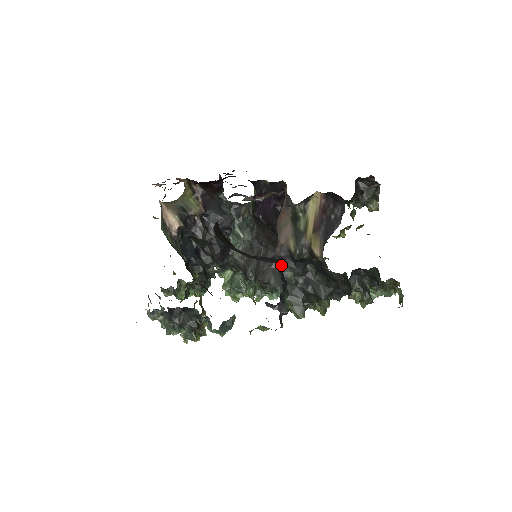
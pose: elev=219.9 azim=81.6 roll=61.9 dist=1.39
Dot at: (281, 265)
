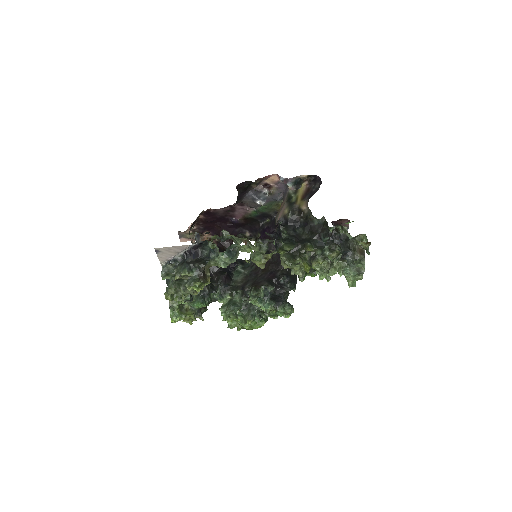
Dot at: occluded
